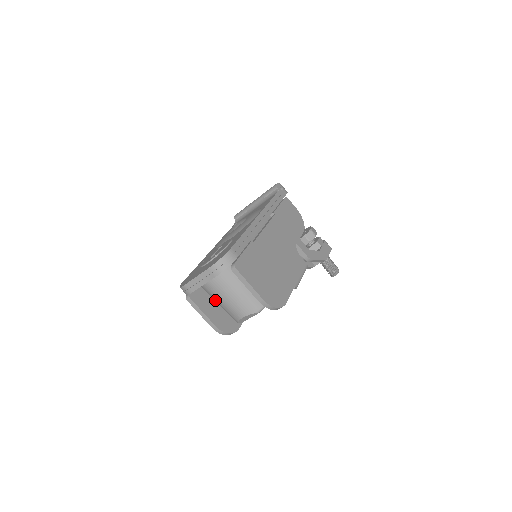
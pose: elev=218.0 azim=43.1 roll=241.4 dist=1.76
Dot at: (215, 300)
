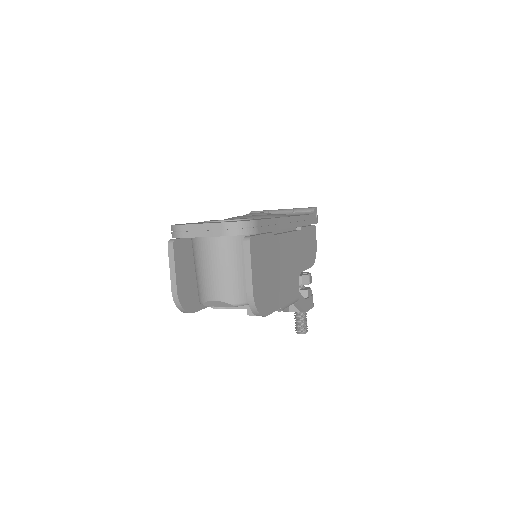
Dot at: (196, 264)
